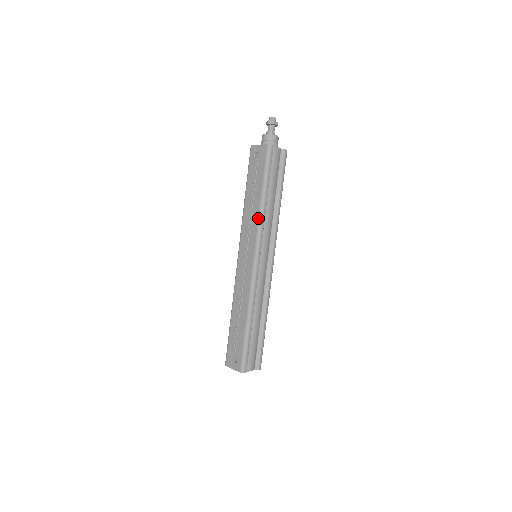
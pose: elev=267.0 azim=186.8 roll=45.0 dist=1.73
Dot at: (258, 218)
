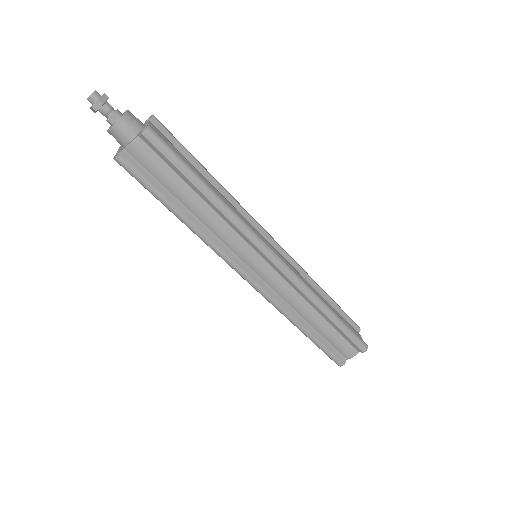
Dot at: occluded
